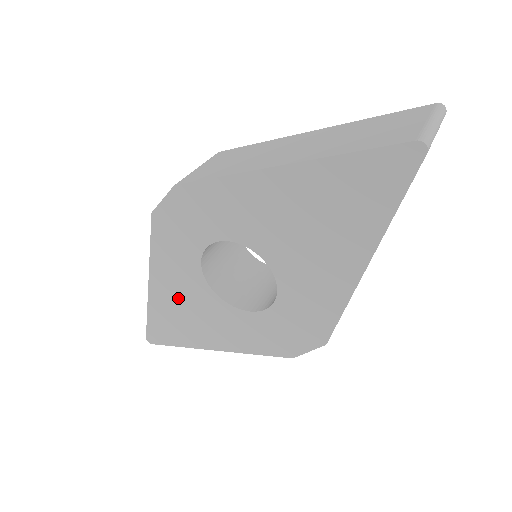
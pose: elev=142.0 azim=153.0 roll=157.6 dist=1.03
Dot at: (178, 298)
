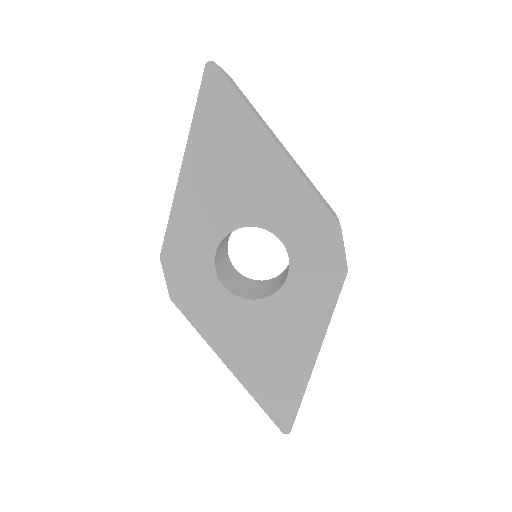
Dot at: (251, 346)
